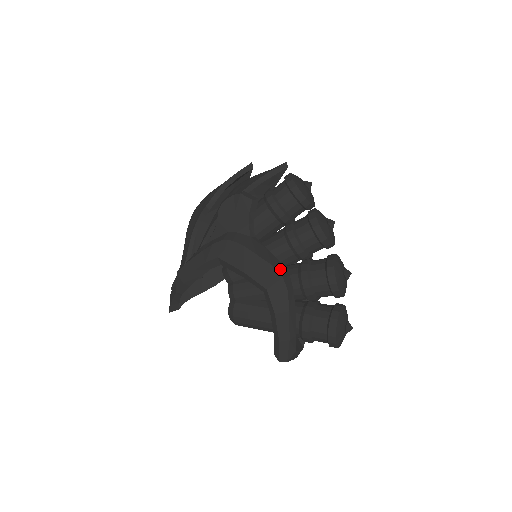
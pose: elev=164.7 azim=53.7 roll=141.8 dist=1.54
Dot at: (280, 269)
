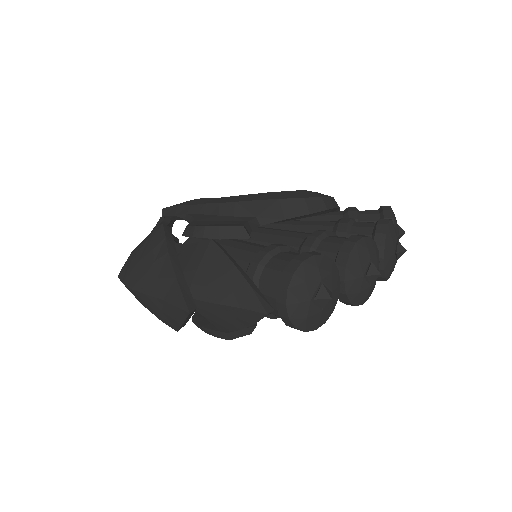
Dot at: occluded
